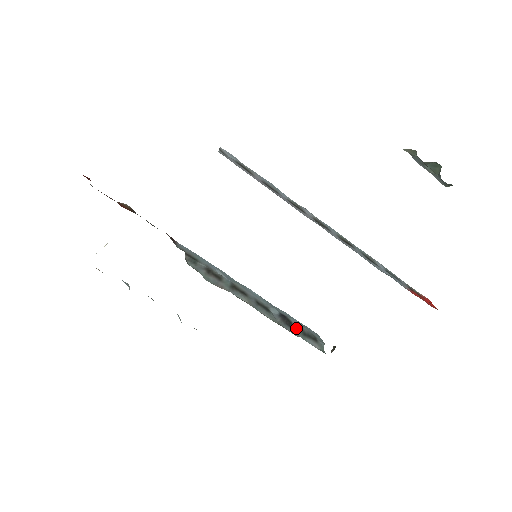
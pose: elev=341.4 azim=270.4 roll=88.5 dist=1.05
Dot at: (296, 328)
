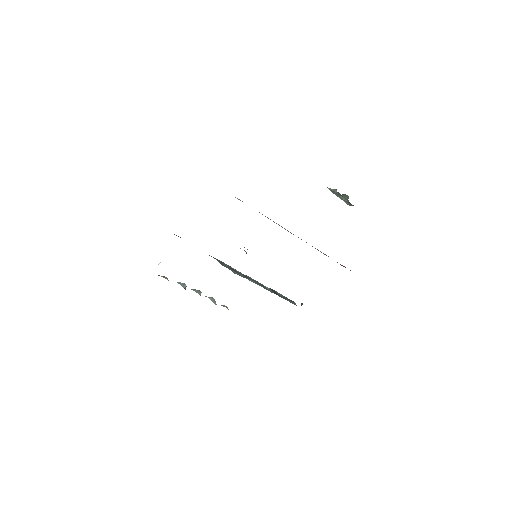
Dot at: (280, 296)
